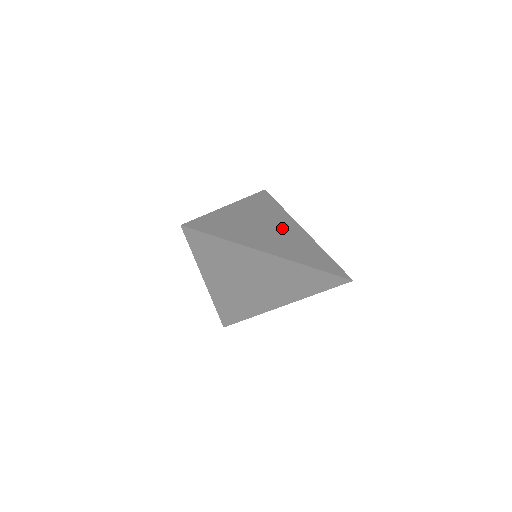
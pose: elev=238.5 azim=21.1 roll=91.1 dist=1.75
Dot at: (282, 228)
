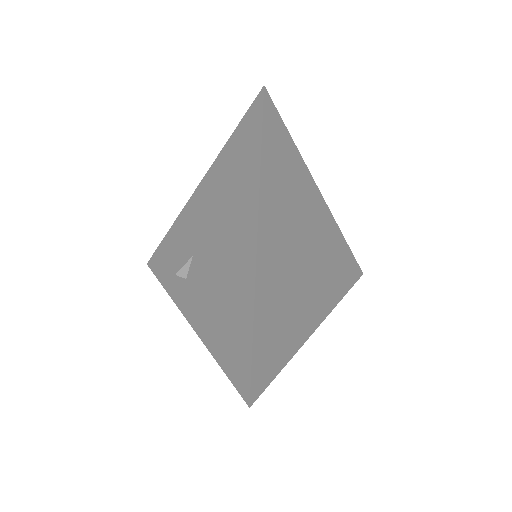
Dot at: (310, 228)
